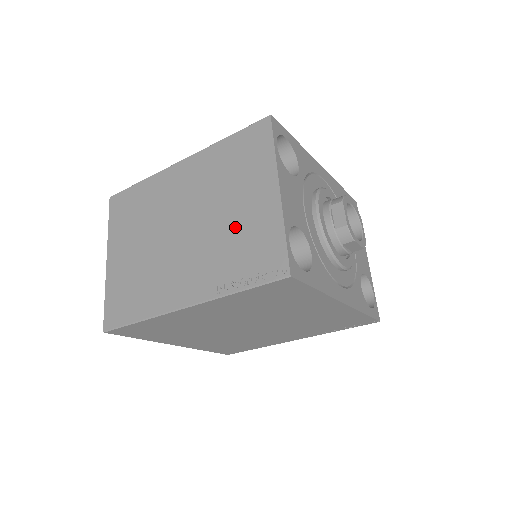
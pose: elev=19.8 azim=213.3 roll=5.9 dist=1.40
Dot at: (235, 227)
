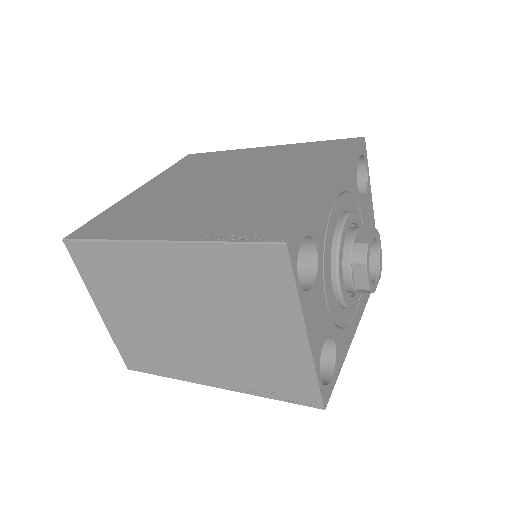
Dot at: (256, 349)
